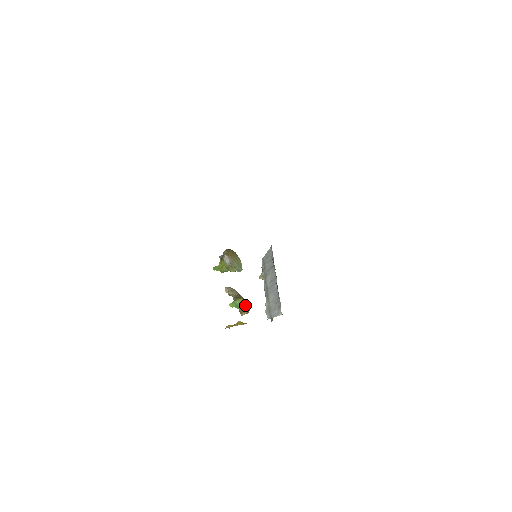
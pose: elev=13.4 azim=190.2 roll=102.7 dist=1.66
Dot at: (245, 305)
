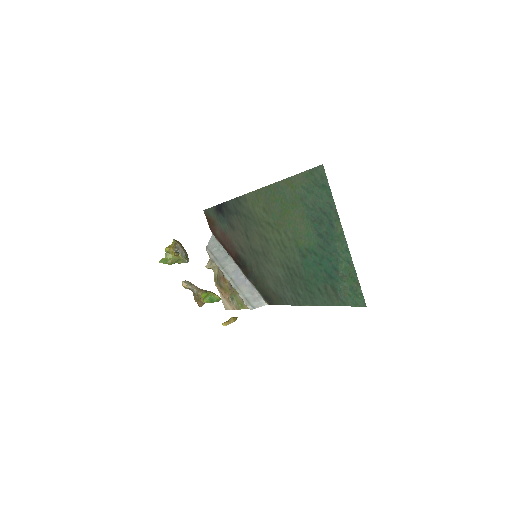
Dot at: (219, 298)
